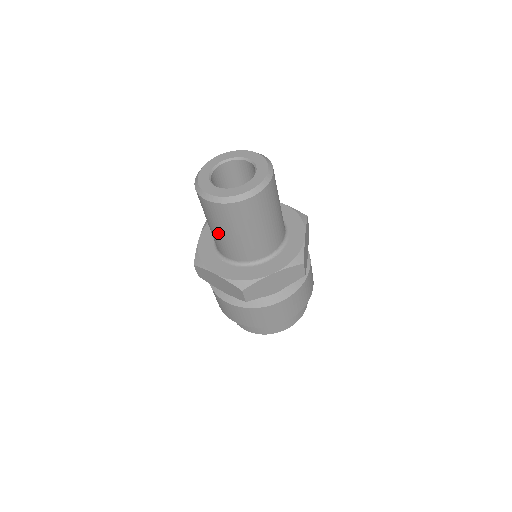
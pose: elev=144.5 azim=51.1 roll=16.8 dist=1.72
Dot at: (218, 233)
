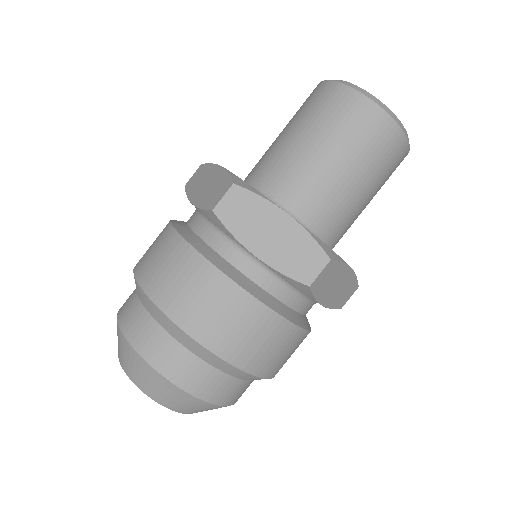
Dot at: (284, 135)
